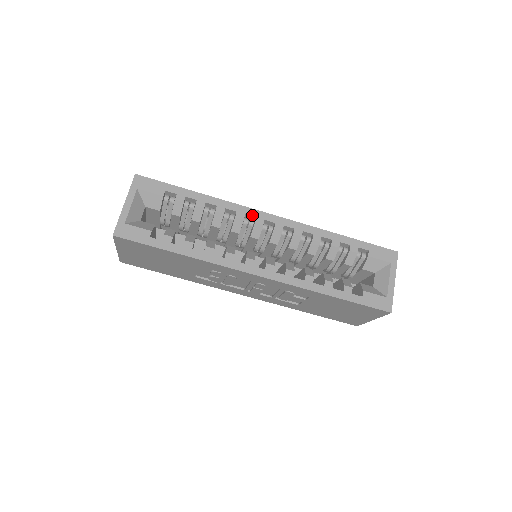
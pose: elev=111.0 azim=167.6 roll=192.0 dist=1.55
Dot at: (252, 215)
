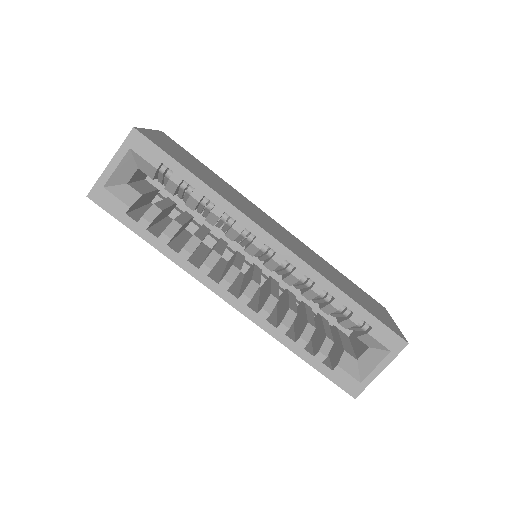
Dot at: (253, 232)
